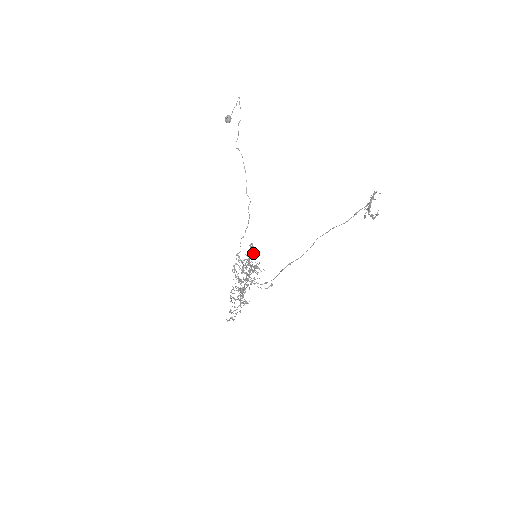
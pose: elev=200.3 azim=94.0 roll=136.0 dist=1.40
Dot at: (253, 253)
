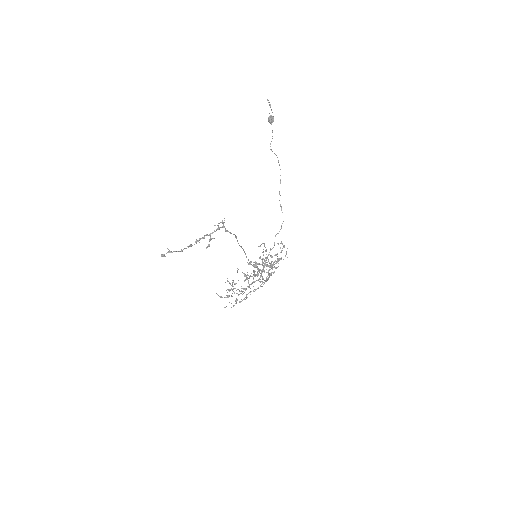
Dot at: (266, 251)
